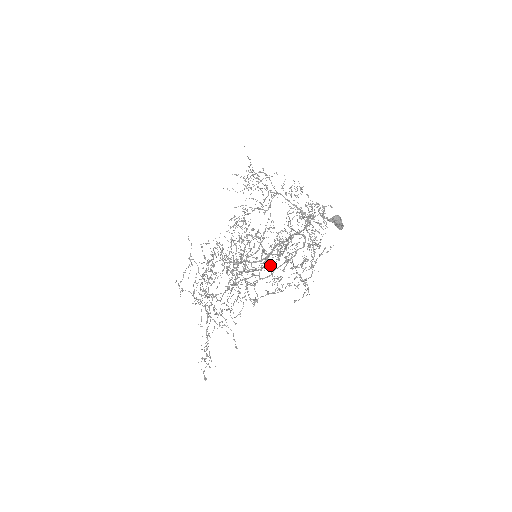
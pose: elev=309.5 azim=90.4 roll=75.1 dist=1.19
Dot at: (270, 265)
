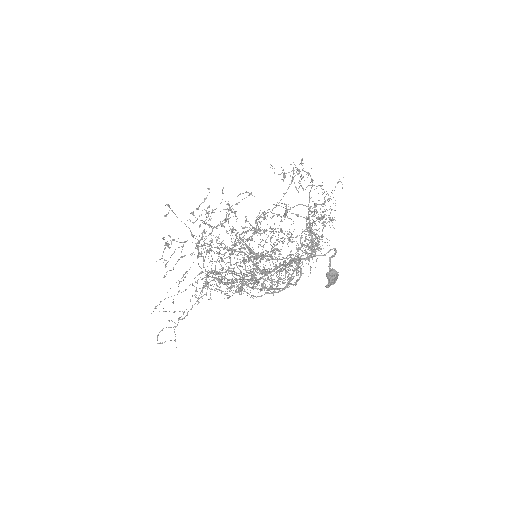
Dot at: occluded
